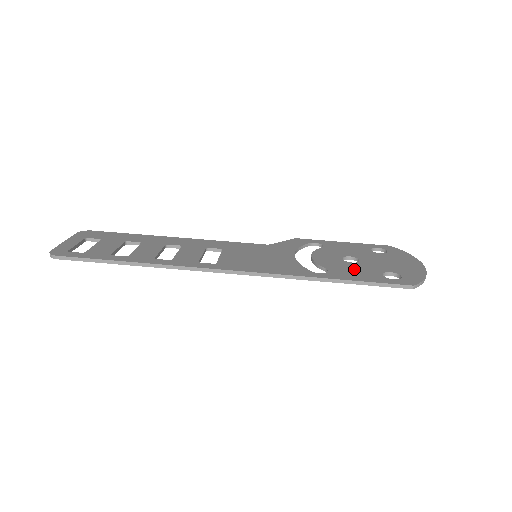
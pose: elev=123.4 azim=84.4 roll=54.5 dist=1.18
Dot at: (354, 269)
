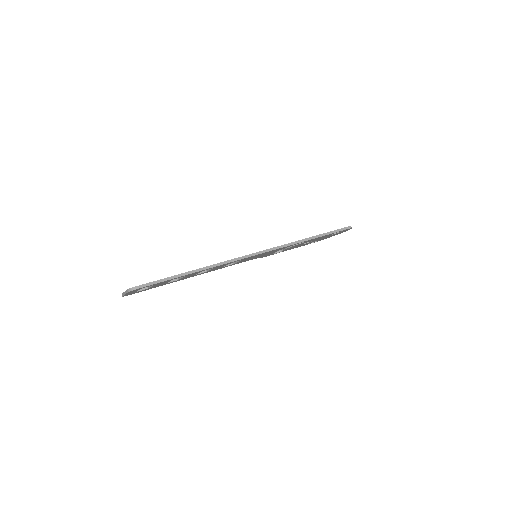
Dot at: occluded
